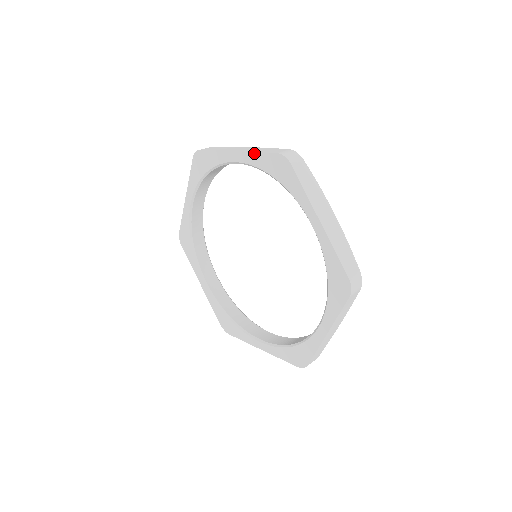
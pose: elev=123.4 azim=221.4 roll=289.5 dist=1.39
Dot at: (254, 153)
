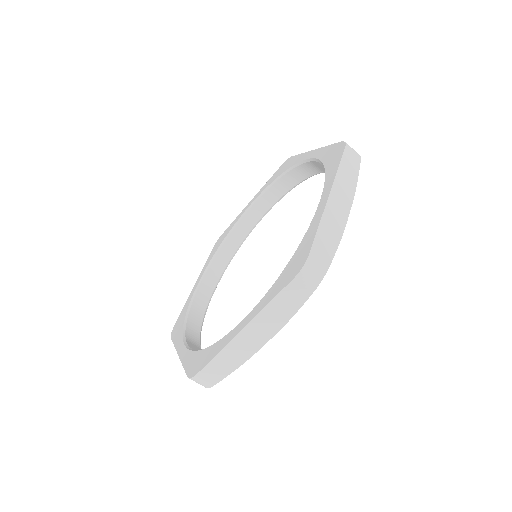
Dot at: (325, 147)
